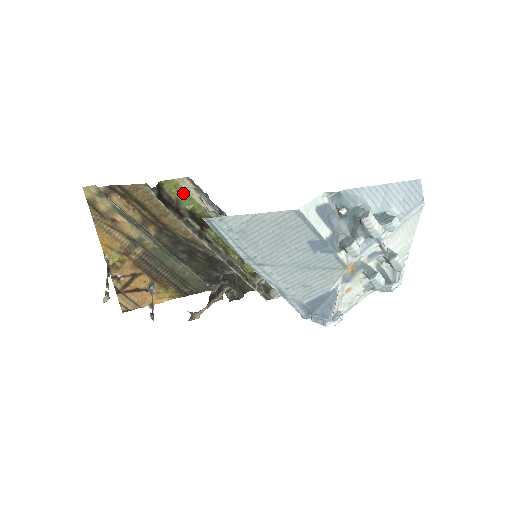
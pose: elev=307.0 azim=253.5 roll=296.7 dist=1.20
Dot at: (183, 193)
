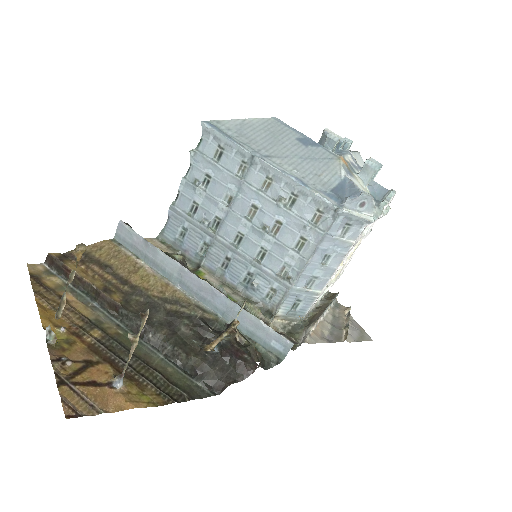
Dot at: occluded
